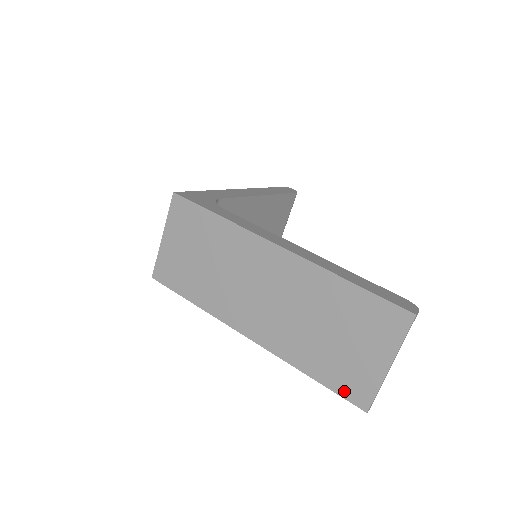
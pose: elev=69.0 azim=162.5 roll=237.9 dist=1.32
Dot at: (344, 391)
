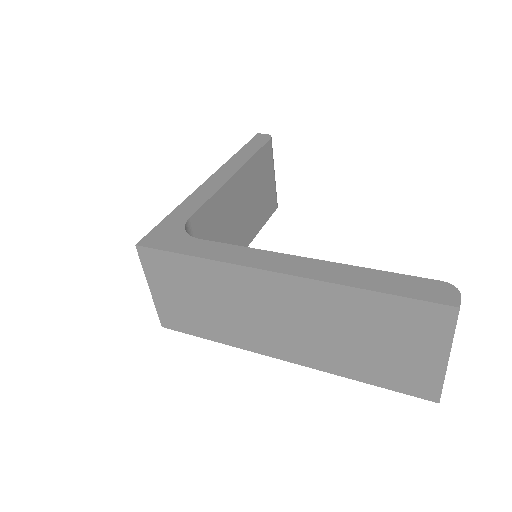
Dot at: (406, 389)
